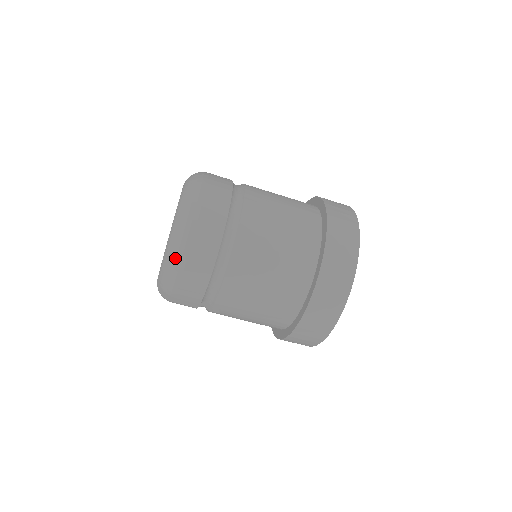
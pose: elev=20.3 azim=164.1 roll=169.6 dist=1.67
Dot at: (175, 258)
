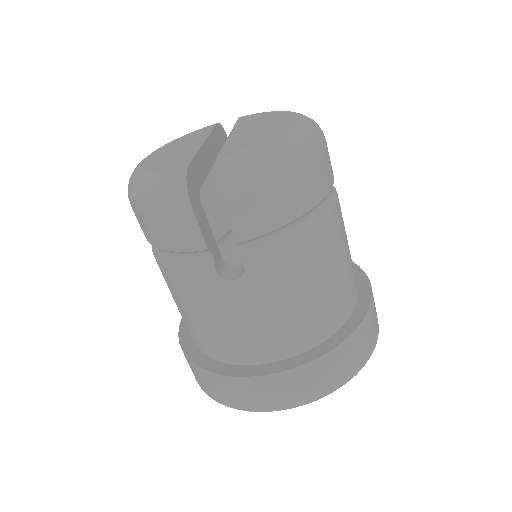
Dot at: (292, 155)
